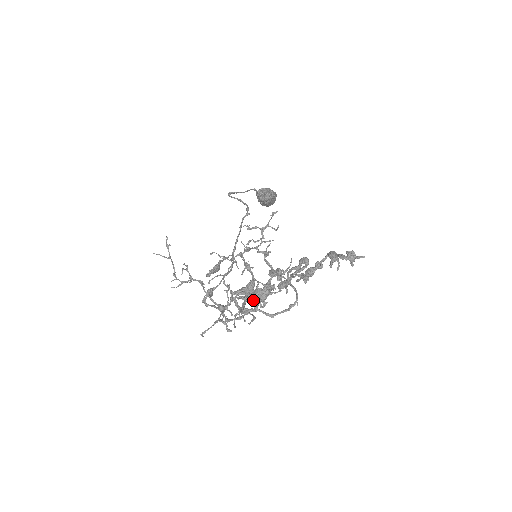
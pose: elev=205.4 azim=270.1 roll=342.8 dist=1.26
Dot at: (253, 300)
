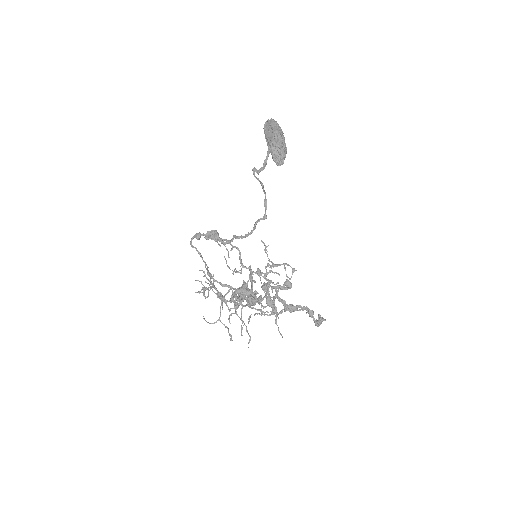
Dot at: occluded
